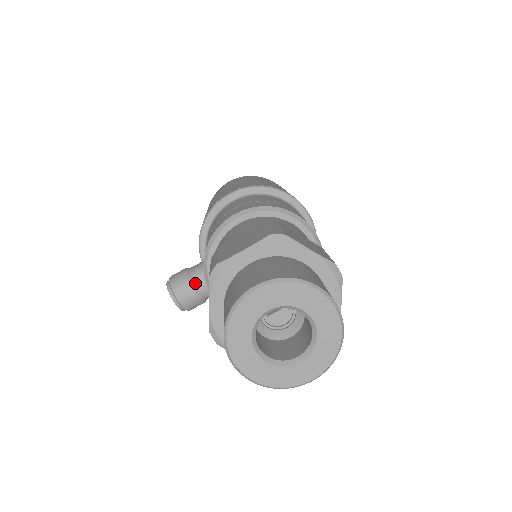
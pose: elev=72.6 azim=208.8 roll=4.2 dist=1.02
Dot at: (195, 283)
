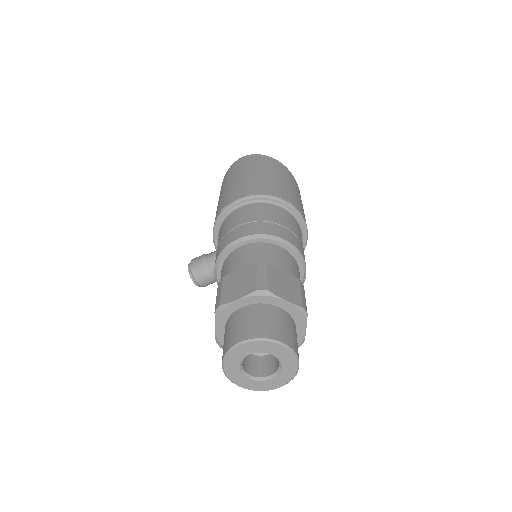
Dot at: (209, 271)
